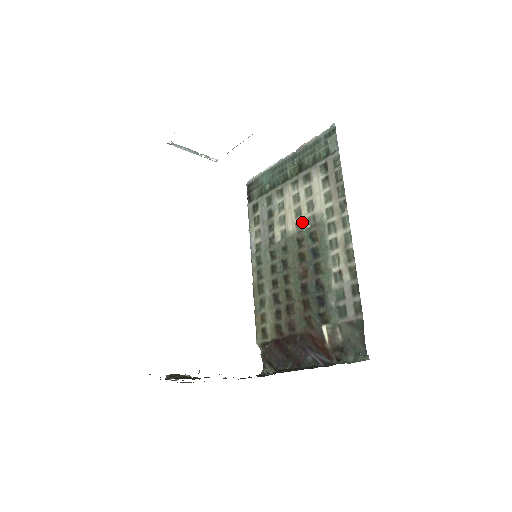
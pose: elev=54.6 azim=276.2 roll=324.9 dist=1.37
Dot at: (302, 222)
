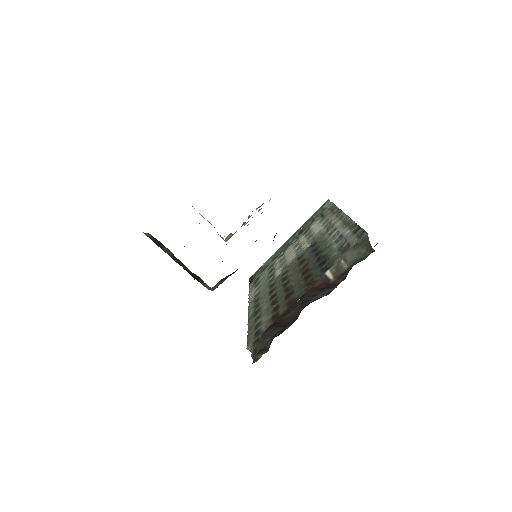
Dot at: (302, 248)
